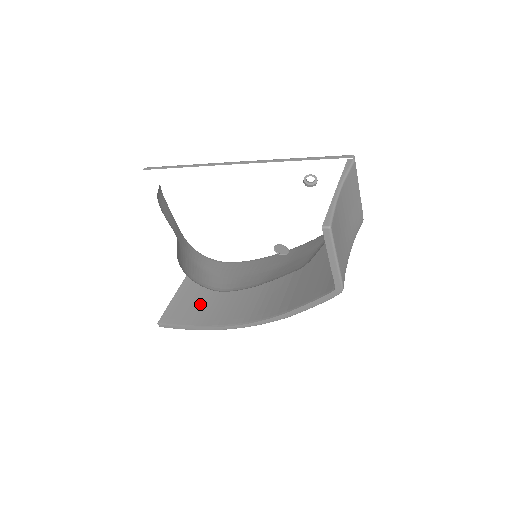
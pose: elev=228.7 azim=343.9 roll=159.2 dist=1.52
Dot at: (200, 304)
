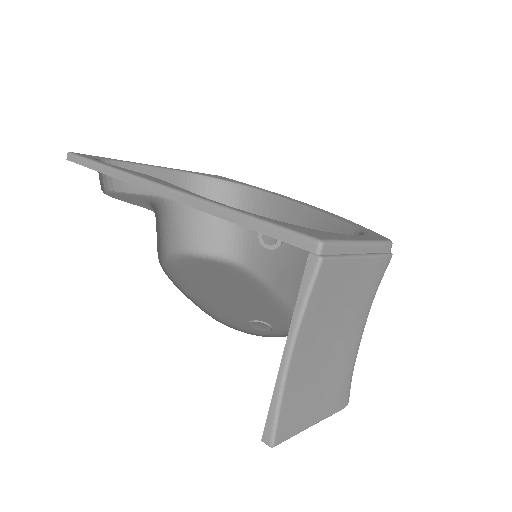
Dot at: occluded
